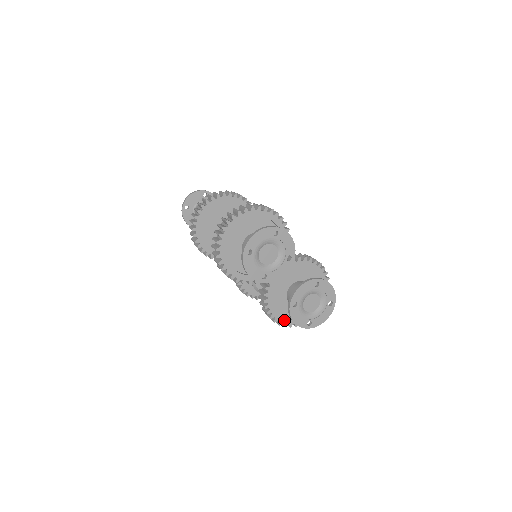
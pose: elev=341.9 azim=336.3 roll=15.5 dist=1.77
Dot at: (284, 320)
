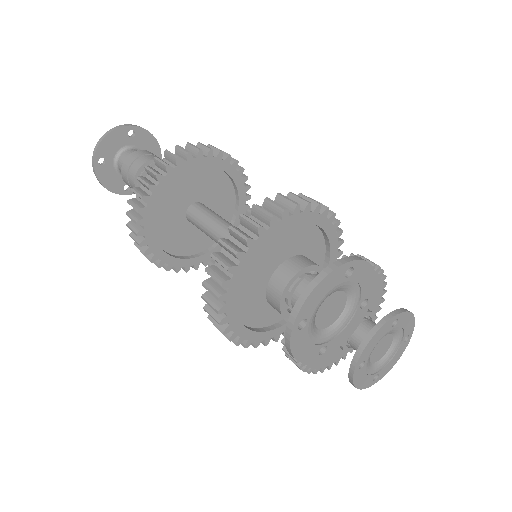
Dot at: (322, 364)
